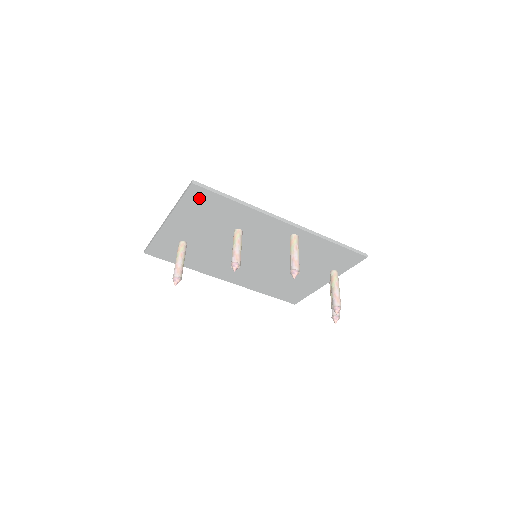
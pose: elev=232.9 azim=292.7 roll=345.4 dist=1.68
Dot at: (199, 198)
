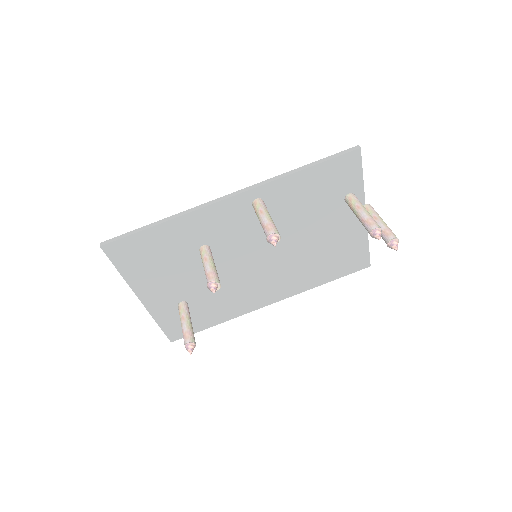
Dot at: (127, 253)
